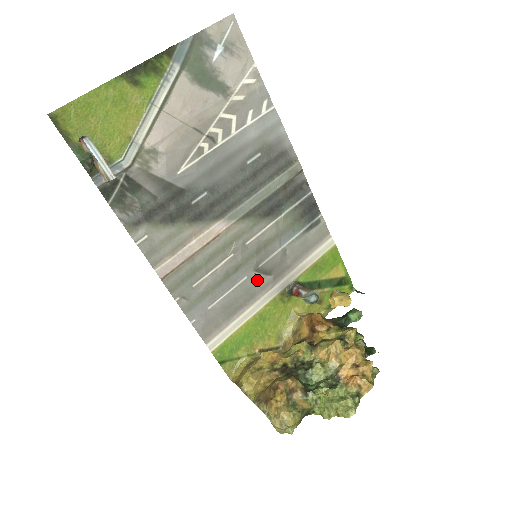
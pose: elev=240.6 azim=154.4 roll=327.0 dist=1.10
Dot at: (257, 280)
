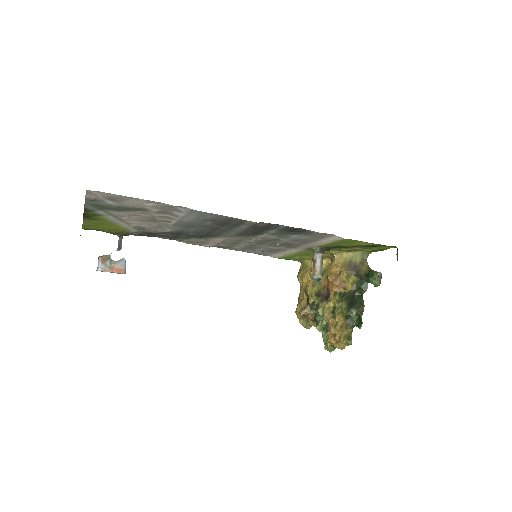
Dot at: (280, 246)
